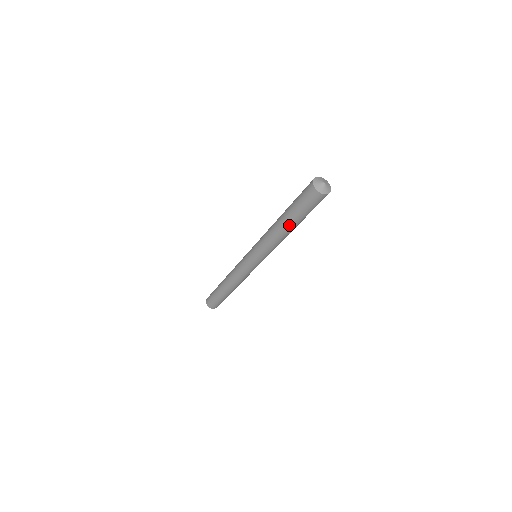
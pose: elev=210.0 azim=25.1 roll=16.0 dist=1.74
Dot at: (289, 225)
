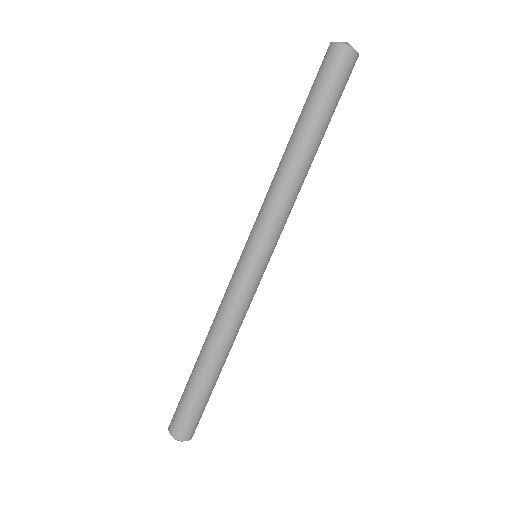
Dot at: (297, 133)
